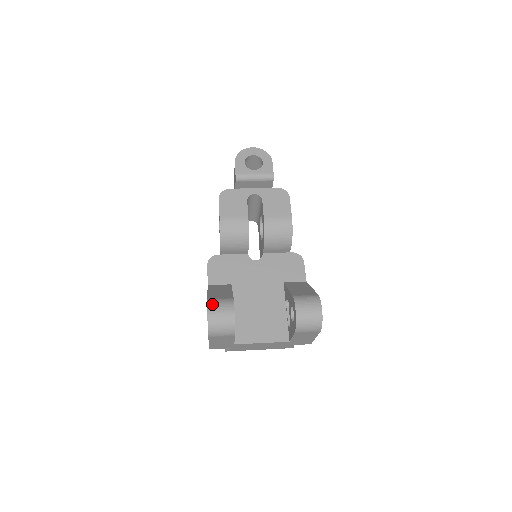
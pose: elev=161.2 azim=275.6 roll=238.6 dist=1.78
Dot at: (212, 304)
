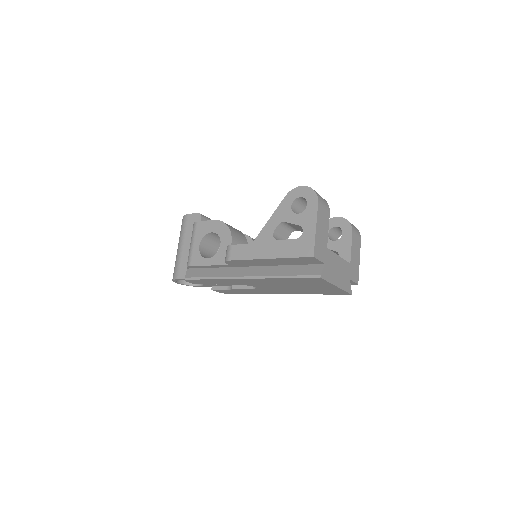
Dot at: occluded
